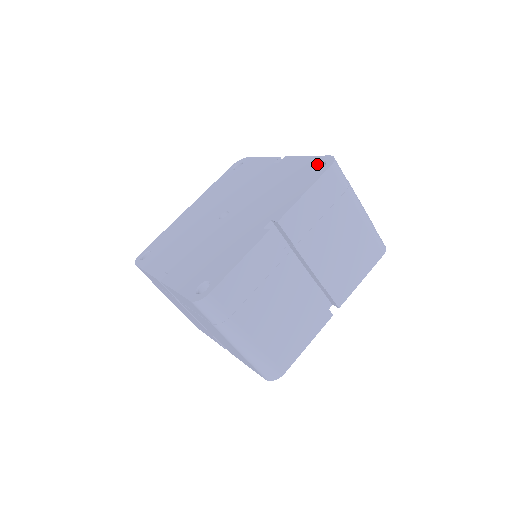
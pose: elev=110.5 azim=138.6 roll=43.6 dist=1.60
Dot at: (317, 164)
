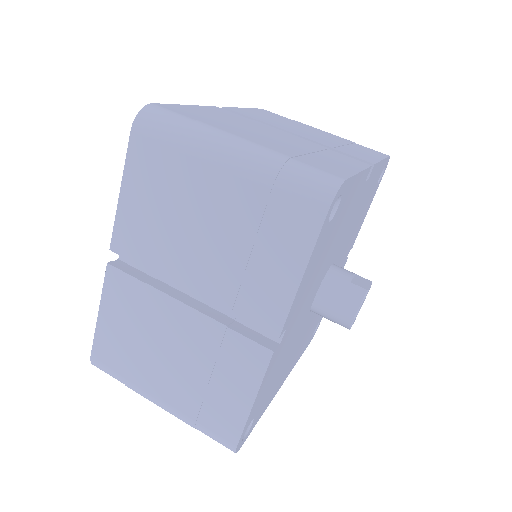
Dot at: occluded
